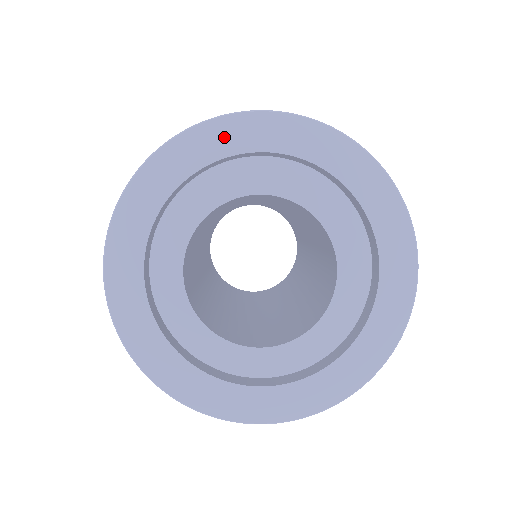
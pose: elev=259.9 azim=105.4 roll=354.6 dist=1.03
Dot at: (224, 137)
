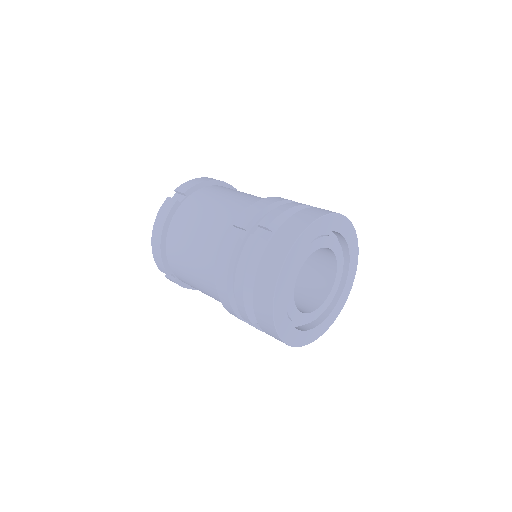
Dot at: (340, 224)
